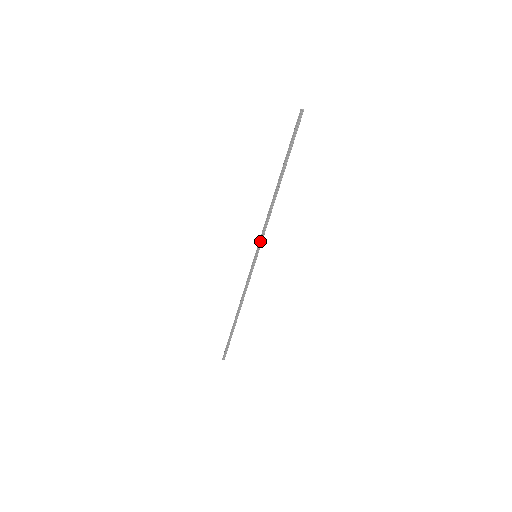
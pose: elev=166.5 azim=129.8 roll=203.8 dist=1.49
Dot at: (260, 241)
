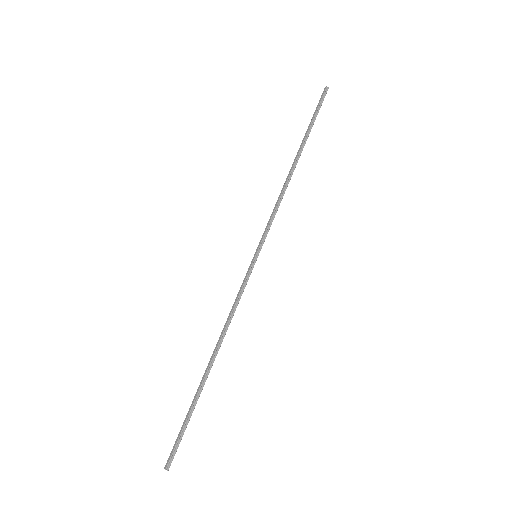
Dot at: (265, 232)
